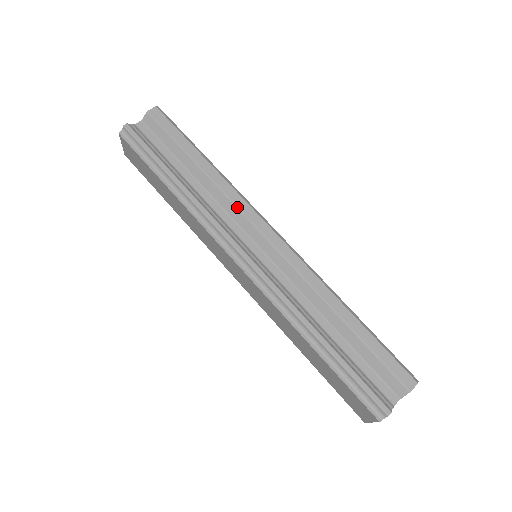
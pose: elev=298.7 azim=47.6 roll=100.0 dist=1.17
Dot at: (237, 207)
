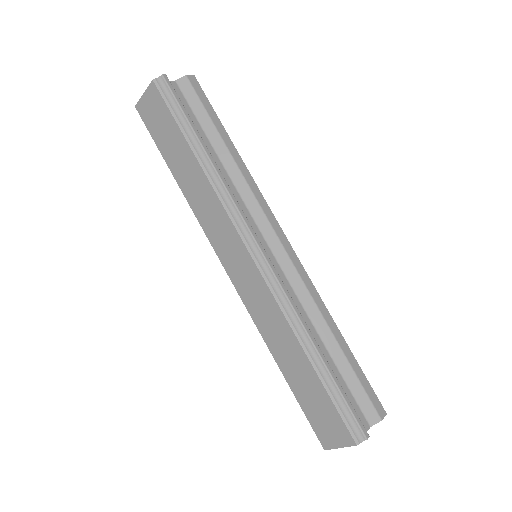
Dot at: (257, 201)
